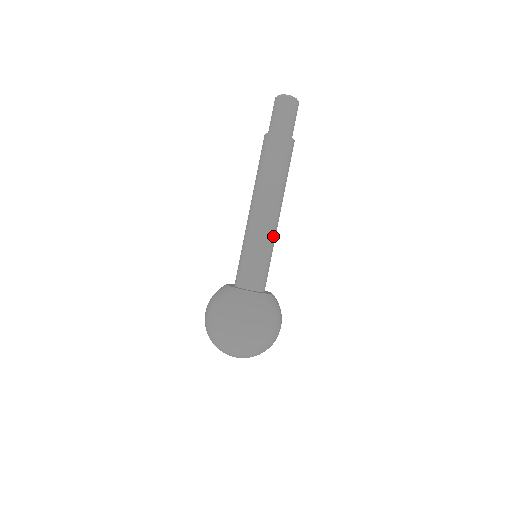
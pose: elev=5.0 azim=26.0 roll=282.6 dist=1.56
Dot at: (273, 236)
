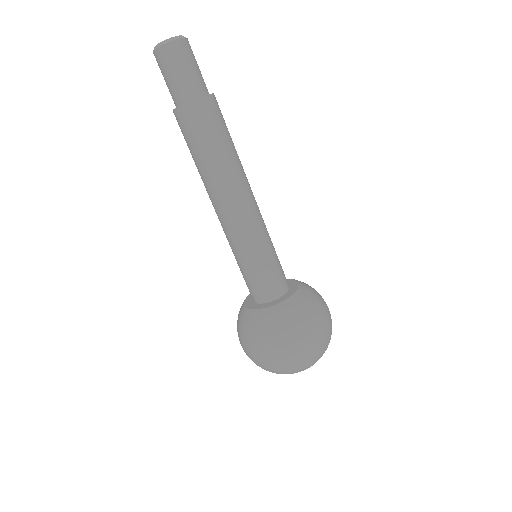
Dot at: (263, 225)
